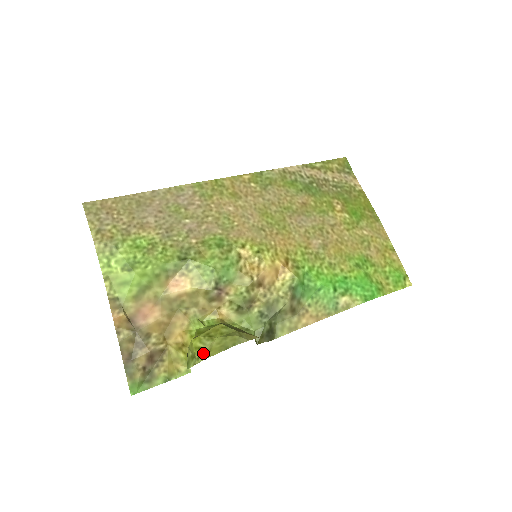
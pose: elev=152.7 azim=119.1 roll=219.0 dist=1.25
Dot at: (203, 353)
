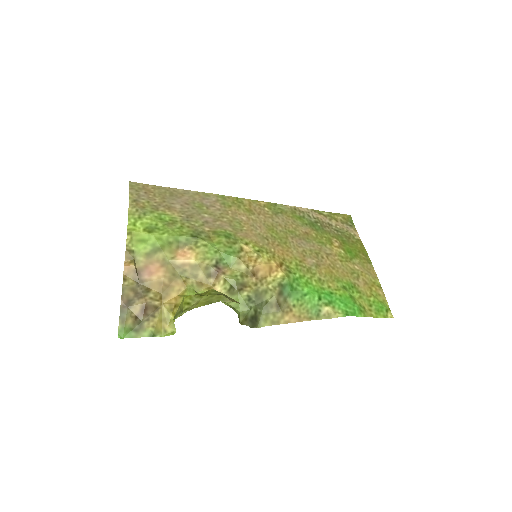
Dot at: (190, 306)
